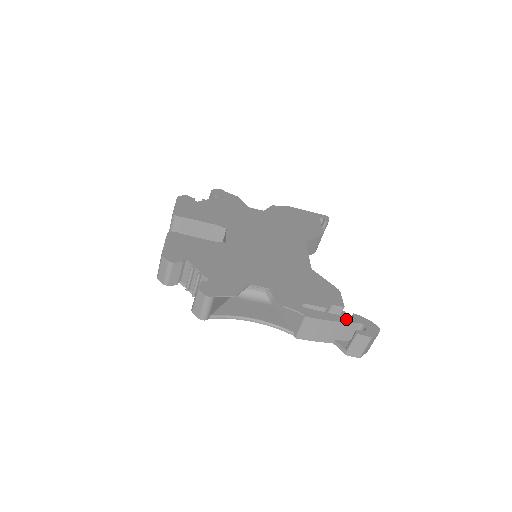
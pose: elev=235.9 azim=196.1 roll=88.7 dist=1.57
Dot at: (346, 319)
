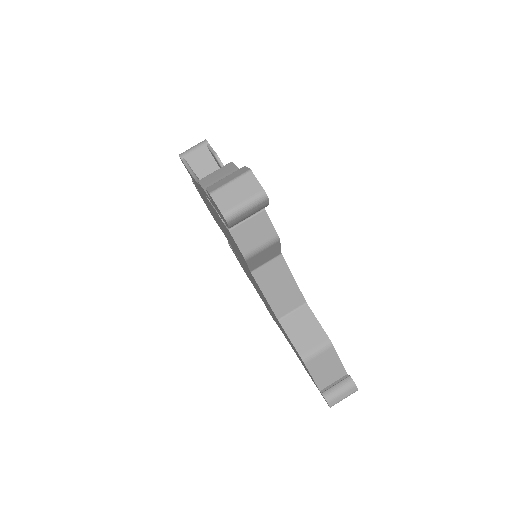
Dot at: occluded
